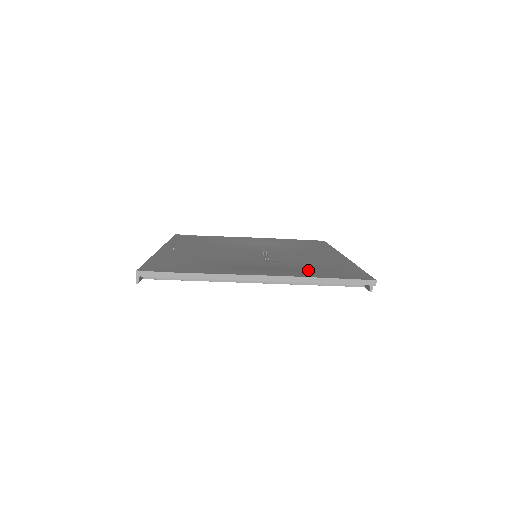
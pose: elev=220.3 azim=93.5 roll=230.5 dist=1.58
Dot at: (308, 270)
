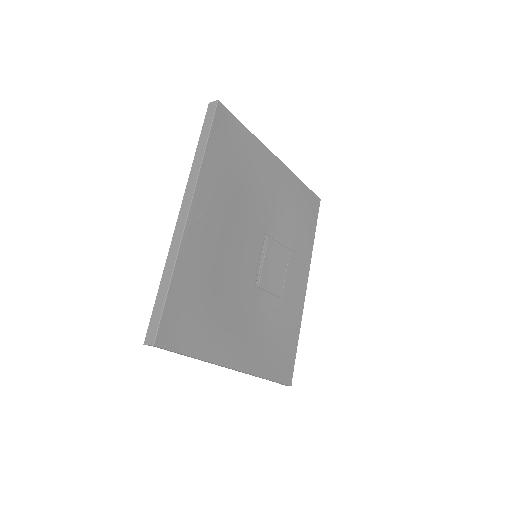
Dot at: (269, 345)
